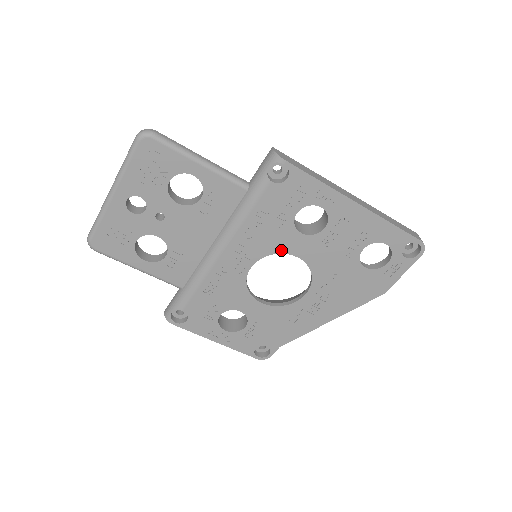
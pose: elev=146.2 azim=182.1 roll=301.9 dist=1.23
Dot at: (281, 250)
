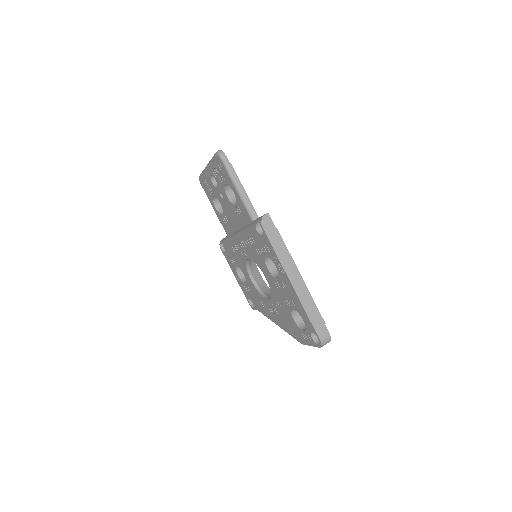
Dot at: (259, 266)
